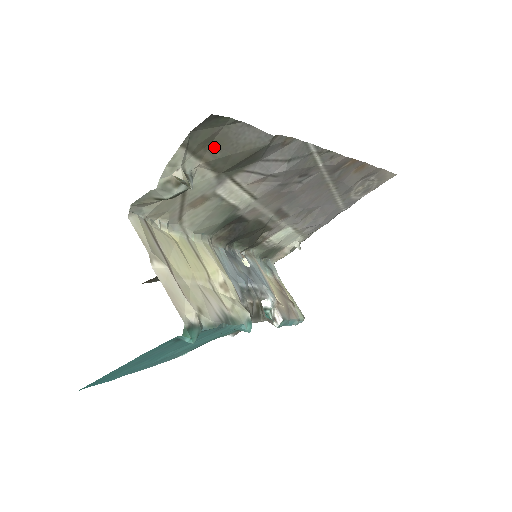
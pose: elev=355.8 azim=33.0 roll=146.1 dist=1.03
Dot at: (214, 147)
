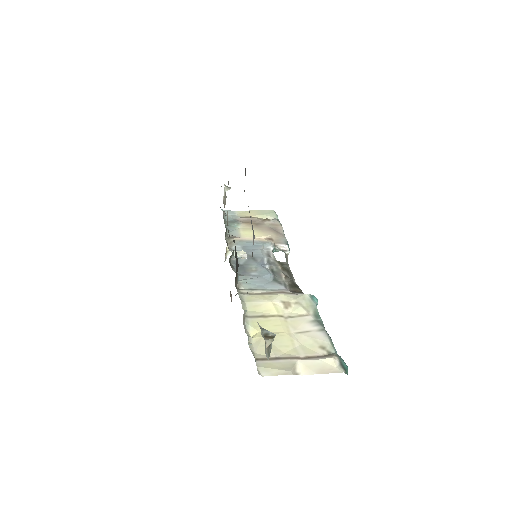
Dot at: occluded
